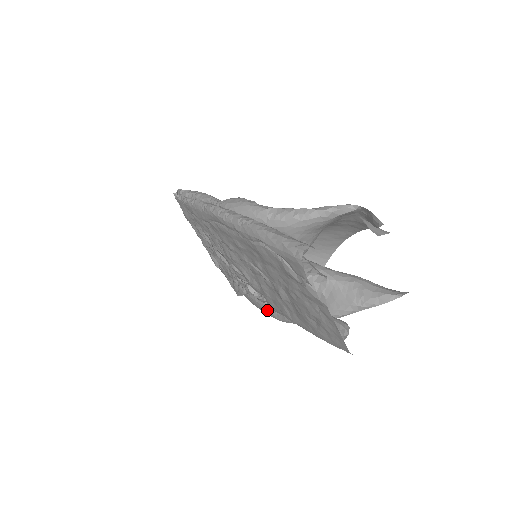
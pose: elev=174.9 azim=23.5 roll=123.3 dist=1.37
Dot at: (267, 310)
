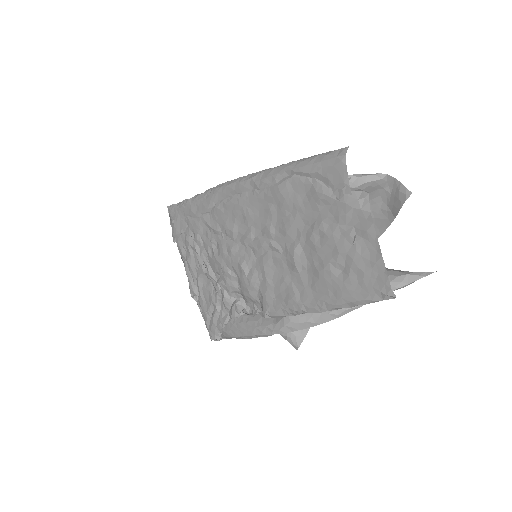
Dot at: (258, 325)
